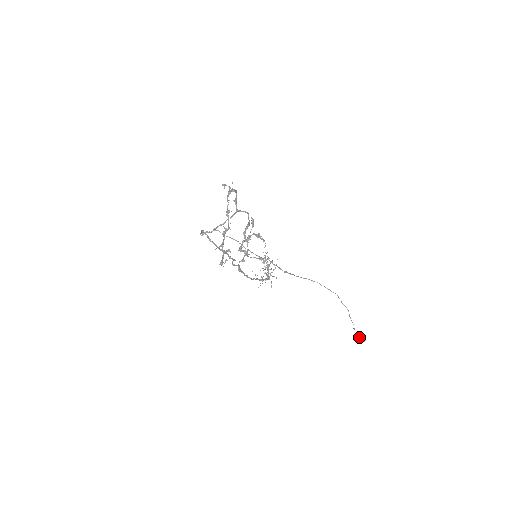
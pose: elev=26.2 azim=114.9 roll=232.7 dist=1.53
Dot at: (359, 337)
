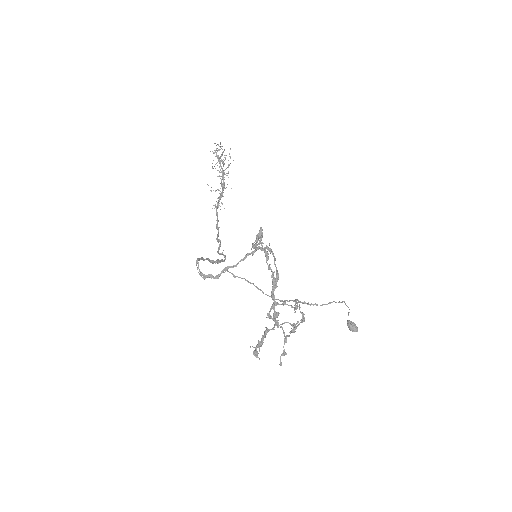
Dot at: (353, 331)
